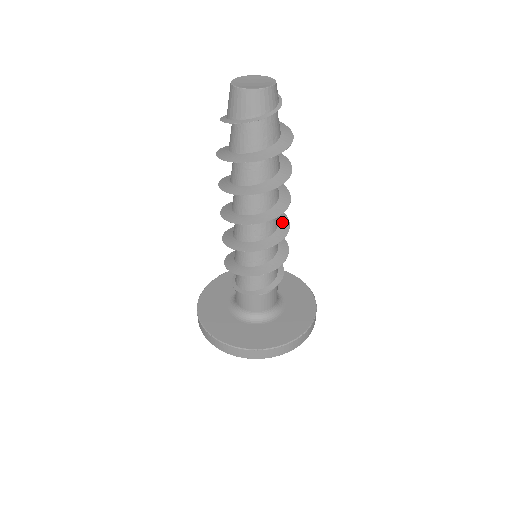
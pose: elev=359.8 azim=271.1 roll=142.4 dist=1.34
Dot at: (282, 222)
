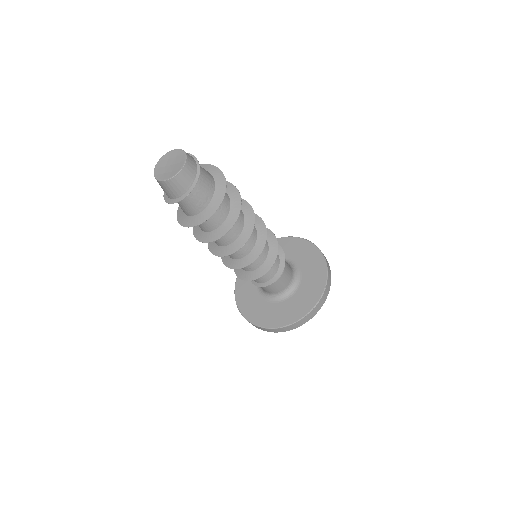
Dot at: (260, 235)
